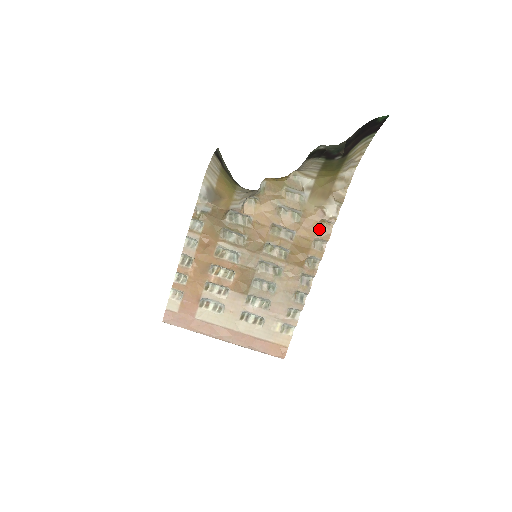
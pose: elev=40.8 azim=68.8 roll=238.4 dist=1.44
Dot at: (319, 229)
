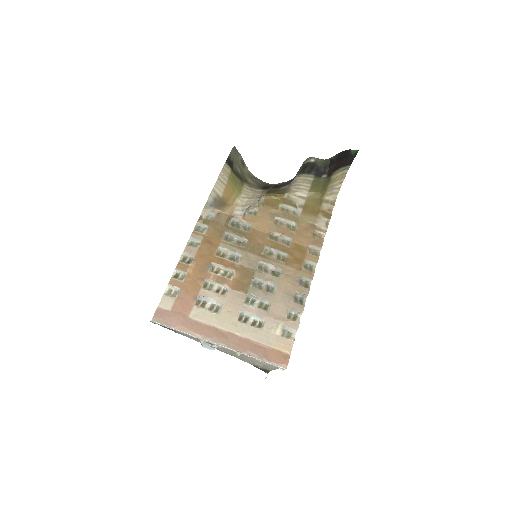
Dot at: (312, 238)
